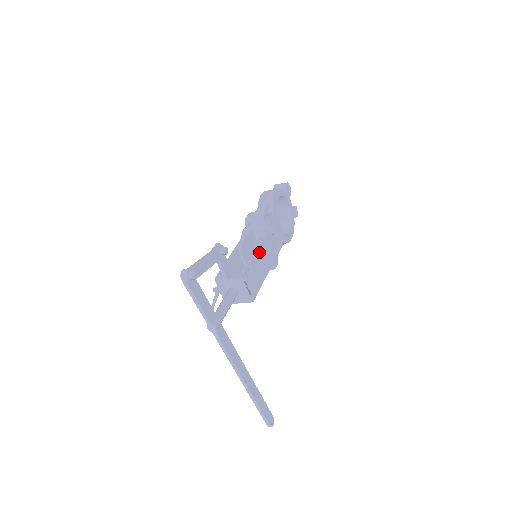
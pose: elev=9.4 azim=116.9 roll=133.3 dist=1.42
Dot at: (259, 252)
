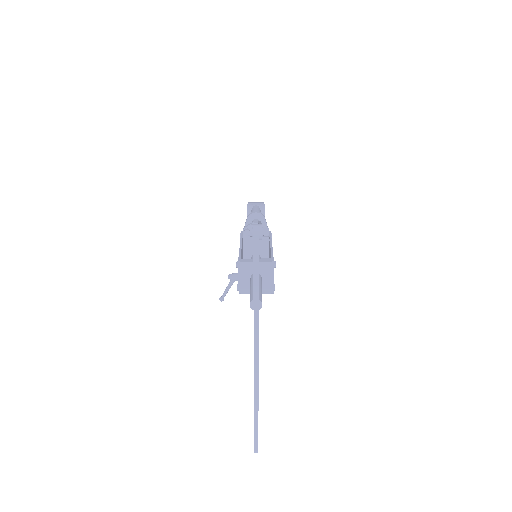
Dot at: occluded
